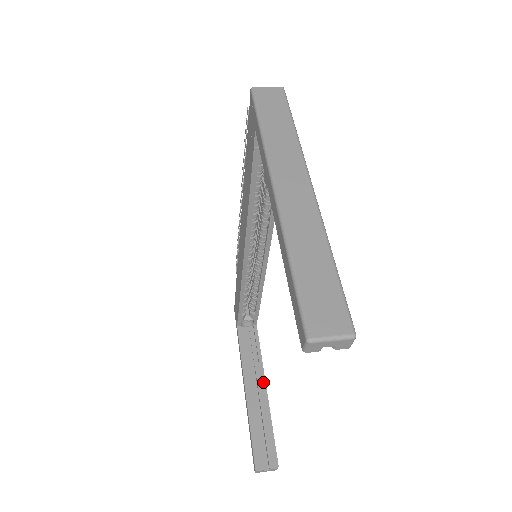
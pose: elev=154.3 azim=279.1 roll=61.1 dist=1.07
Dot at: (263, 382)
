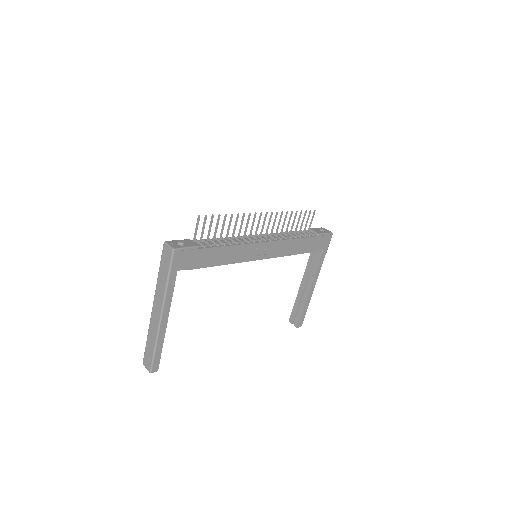
Dot at: (310, 286)
